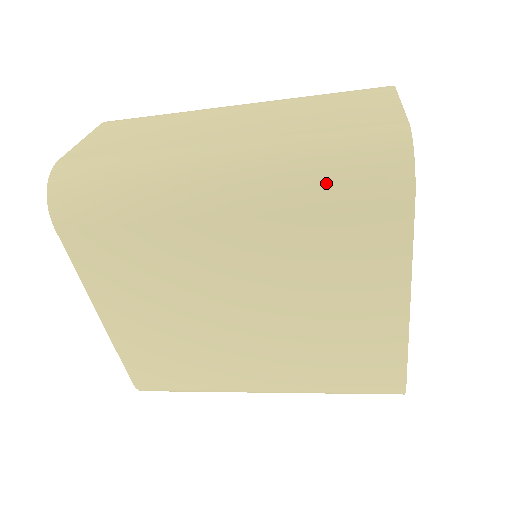
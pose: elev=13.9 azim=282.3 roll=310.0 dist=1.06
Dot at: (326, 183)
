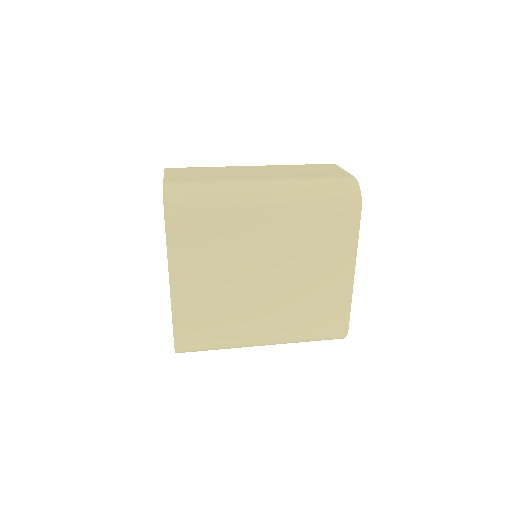
Dot at: (322, 200)
